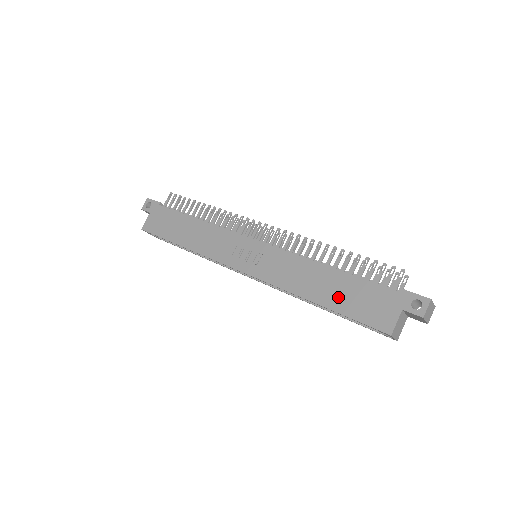
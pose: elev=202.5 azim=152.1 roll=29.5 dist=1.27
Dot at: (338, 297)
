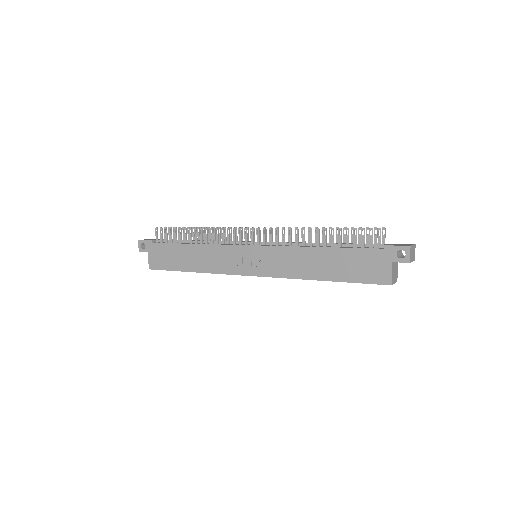
Dot at: (338, 270)
